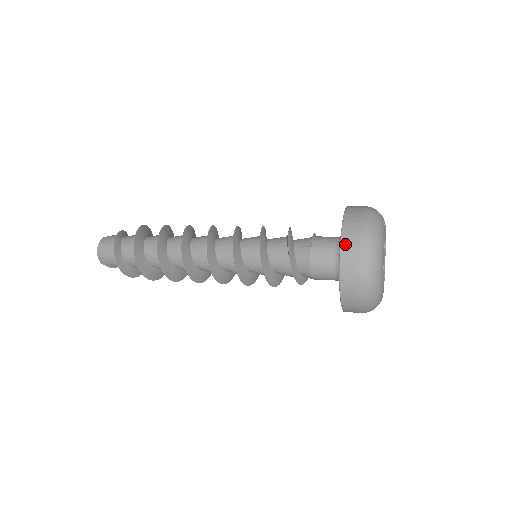
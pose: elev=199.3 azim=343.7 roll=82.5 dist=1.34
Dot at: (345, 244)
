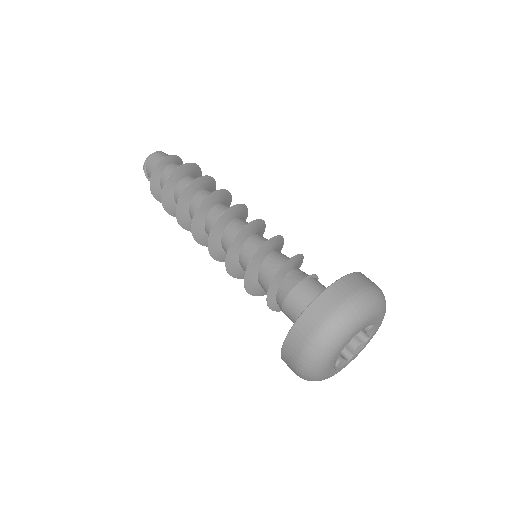
Dot at: (332, 290)
